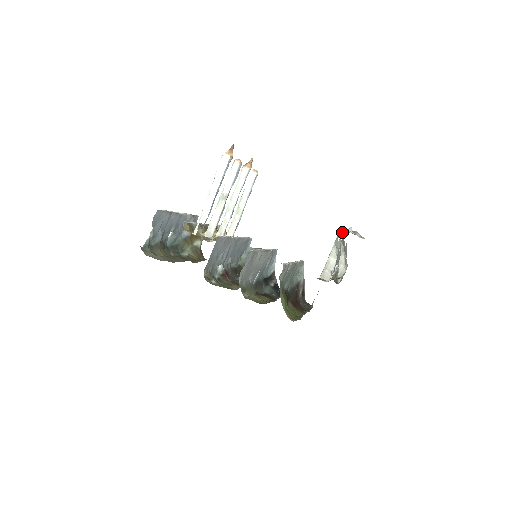
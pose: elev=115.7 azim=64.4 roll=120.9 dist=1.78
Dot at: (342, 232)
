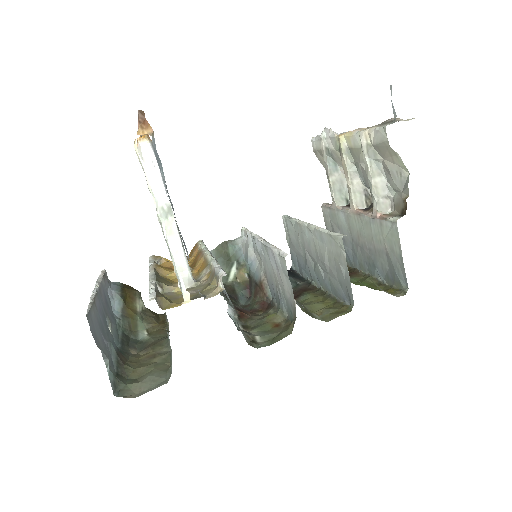
Dot at: (340, 139)
